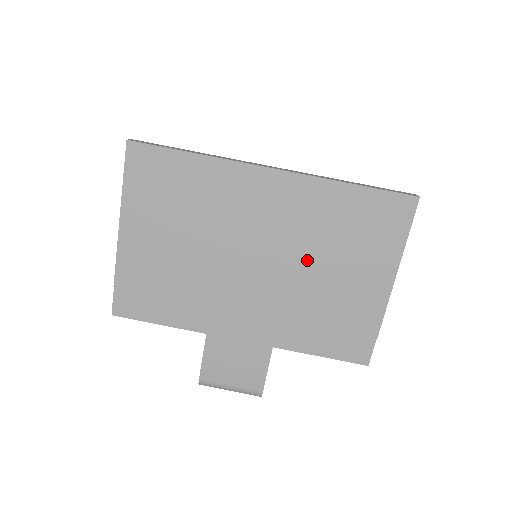
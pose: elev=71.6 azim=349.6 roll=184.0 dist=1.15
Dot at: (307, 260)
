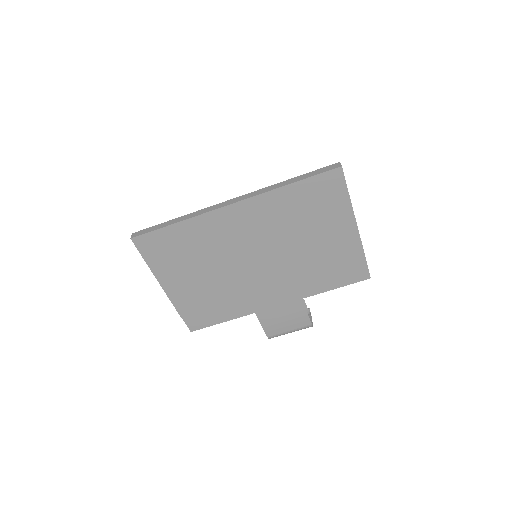
Dot at: (290, 242)
